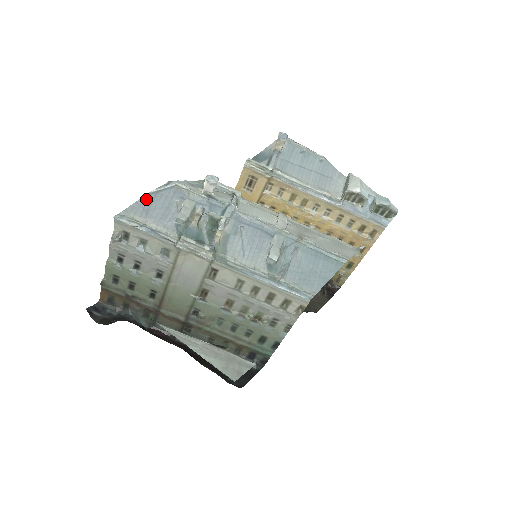
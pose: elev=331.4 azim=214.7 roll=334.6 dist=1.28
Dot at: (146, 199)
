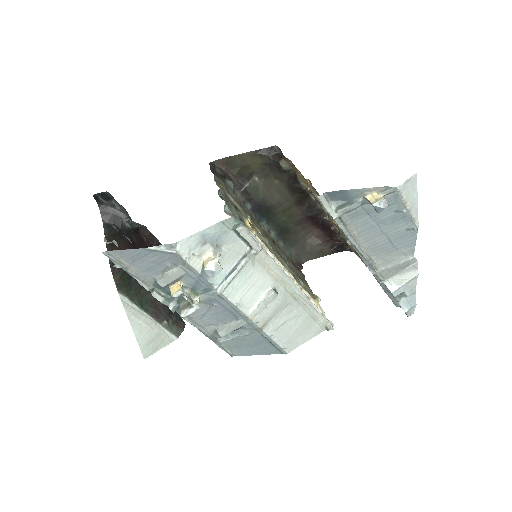
Dot at: (139, 252)
